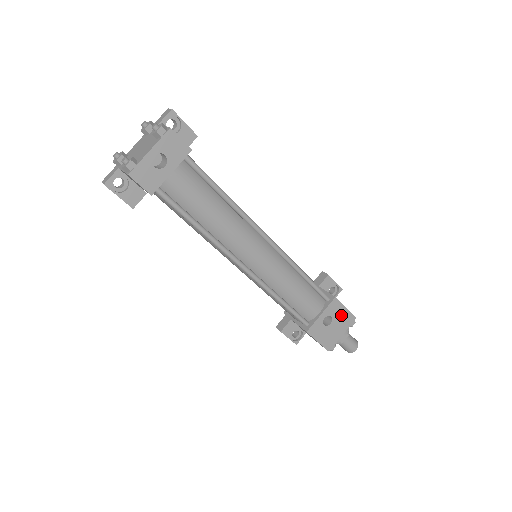
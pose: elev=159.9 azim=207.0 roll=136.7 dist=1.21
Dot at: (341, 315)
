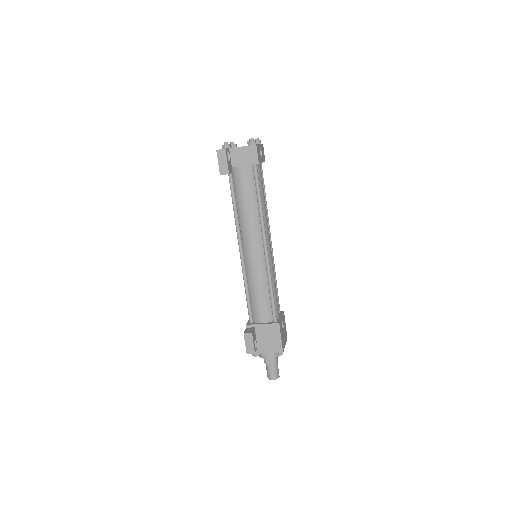
Dot at: (285, 328)
